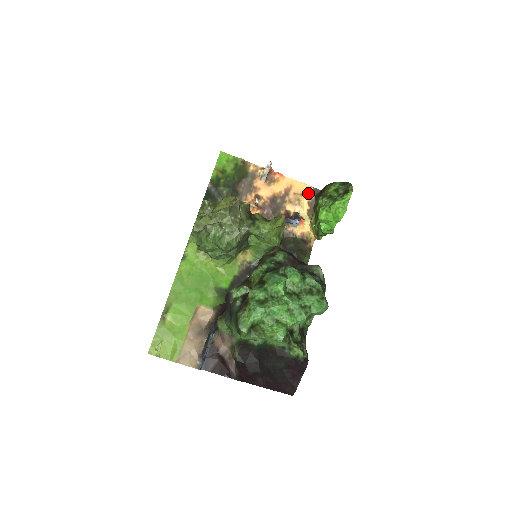
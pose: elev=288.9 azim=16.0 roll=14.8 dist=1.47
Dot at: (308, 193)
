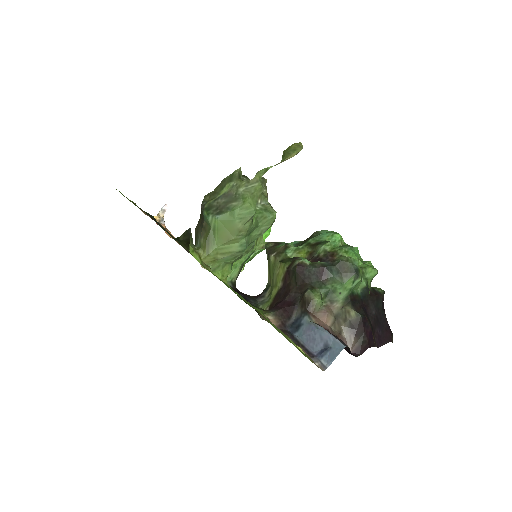
Dot at: occluded
